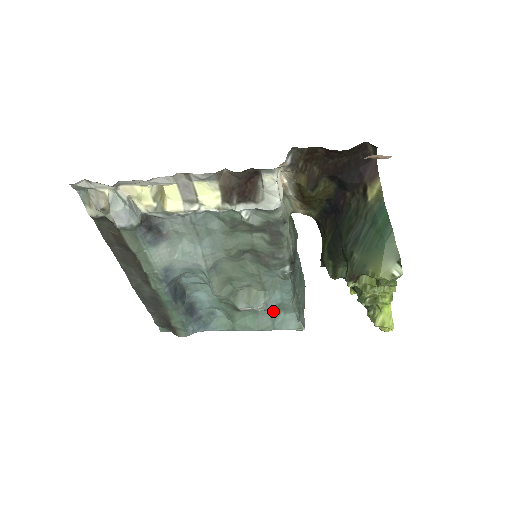
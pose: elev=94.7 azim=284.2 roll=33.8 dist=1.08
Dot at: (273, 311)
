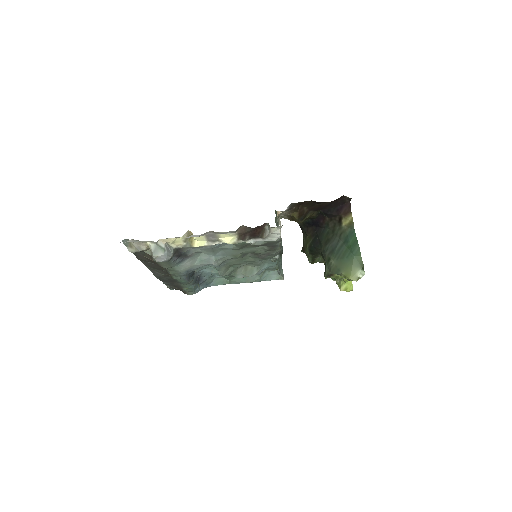
Dot at: occluded
